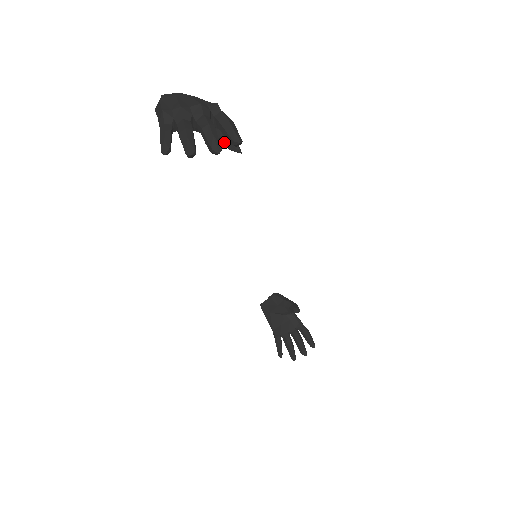
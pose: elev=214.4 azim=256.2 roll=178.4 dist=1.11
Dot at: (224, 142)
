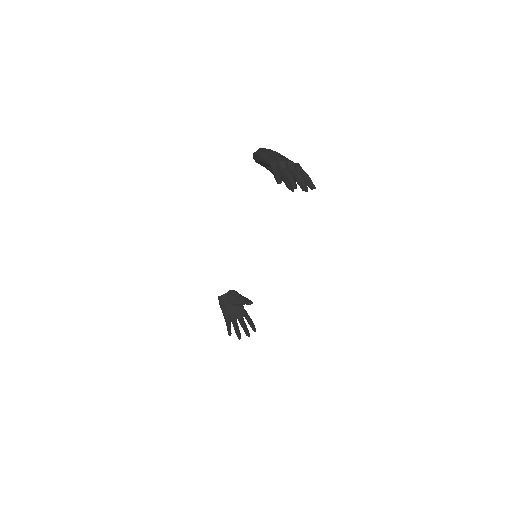
Dot at: (288, 184)
